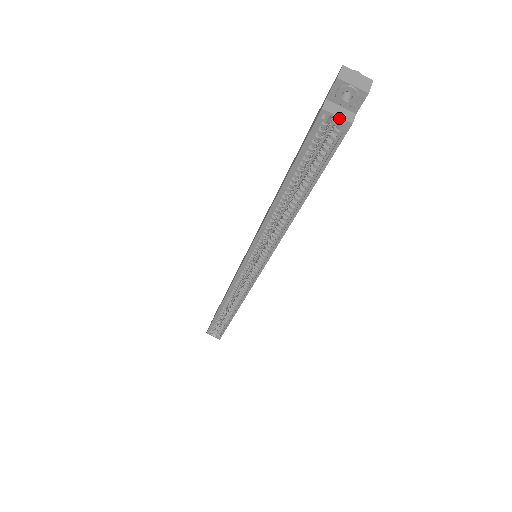
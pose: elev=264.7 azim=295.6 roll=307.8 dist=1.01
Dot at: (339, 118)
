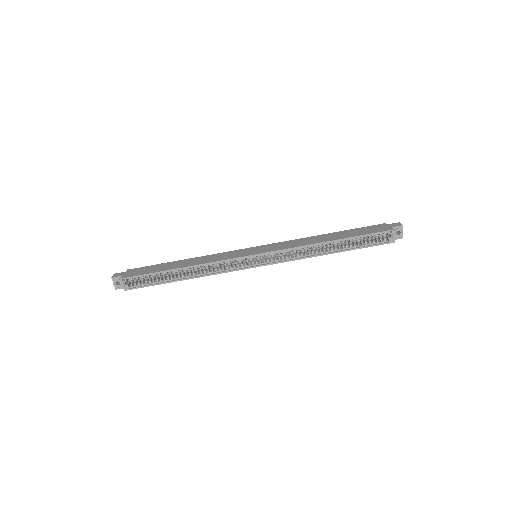
Dot at: occluded
